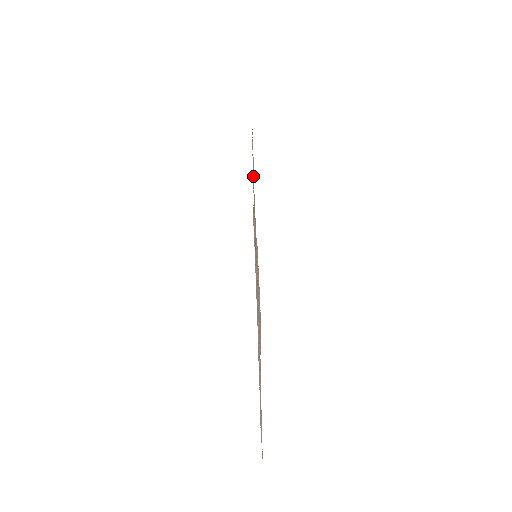
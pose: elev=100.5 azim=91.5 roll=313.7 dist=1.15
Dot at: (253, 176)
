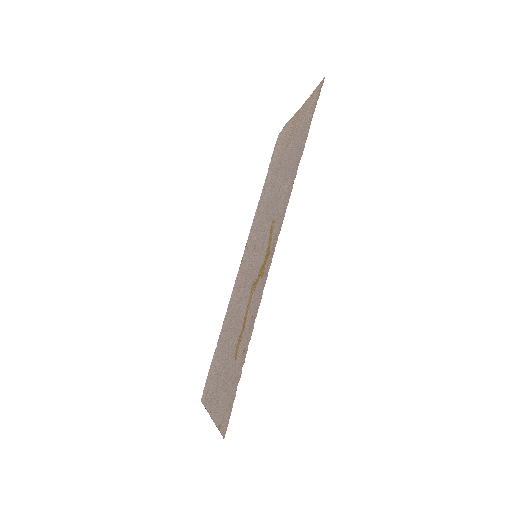
Dot at: (280, 230)
